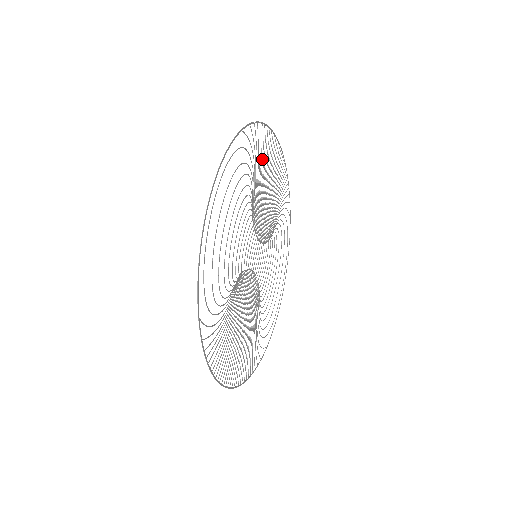
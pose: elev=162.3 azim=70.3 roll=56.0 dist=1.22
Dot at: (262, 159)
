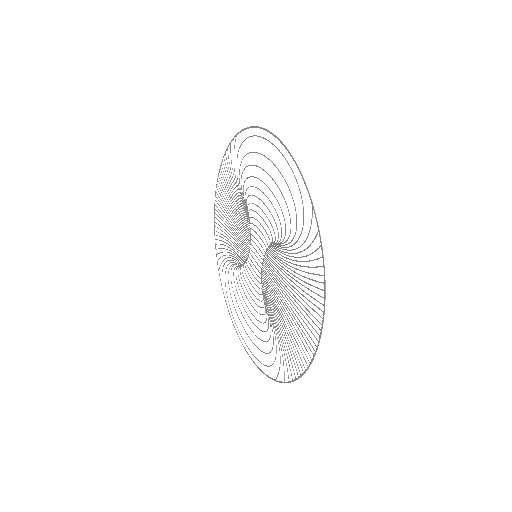
Dot at: occluded
